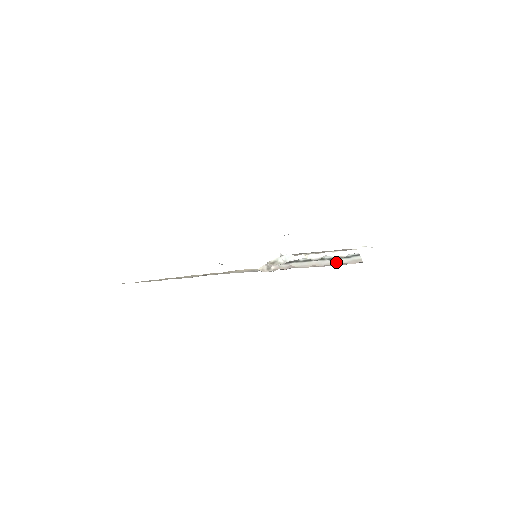
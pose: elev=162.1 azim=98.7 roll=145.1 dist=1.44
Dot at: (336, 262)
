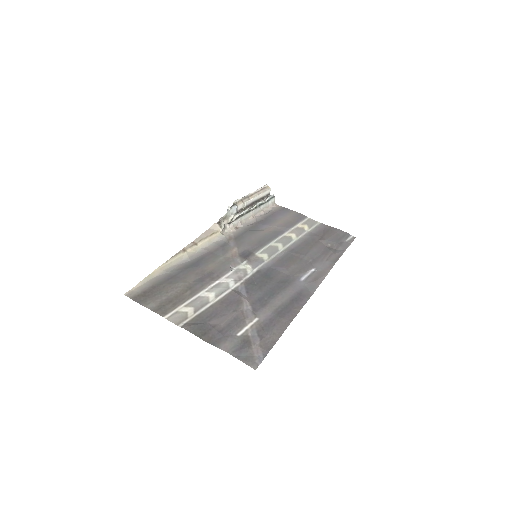
Dot at: (263, 208)
